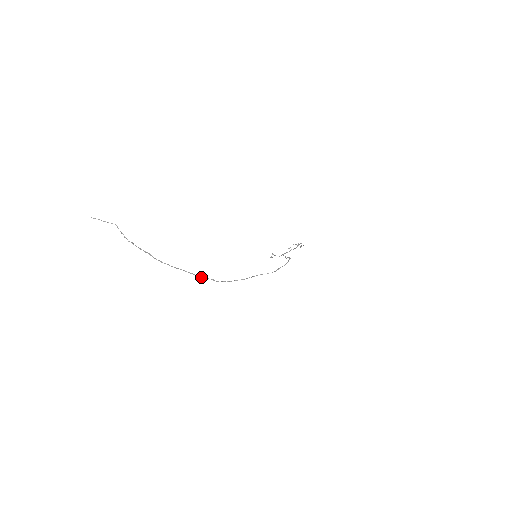
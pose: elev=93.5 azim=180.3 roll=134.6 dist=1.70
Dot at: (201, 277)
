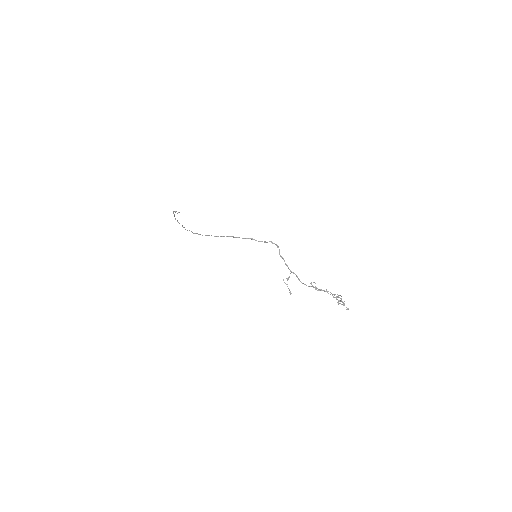
Dot at: (187, 230)
